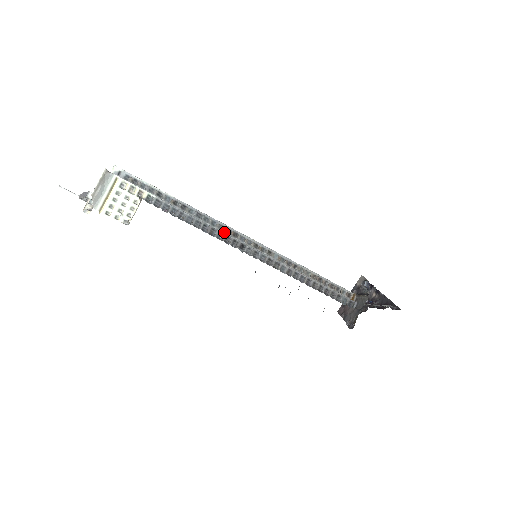
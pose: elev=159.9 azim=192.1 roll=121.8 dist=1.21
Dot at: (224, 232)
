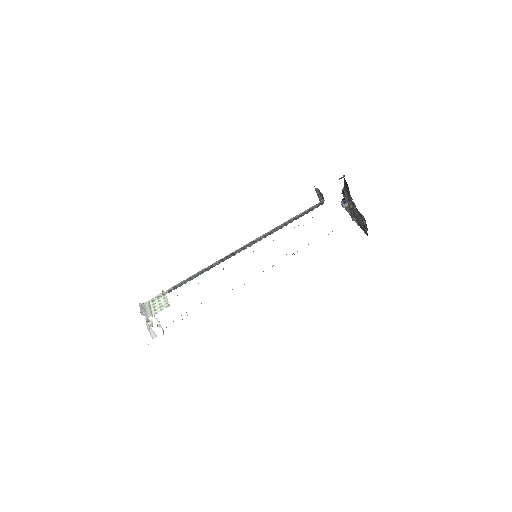
Dot at: occluded
